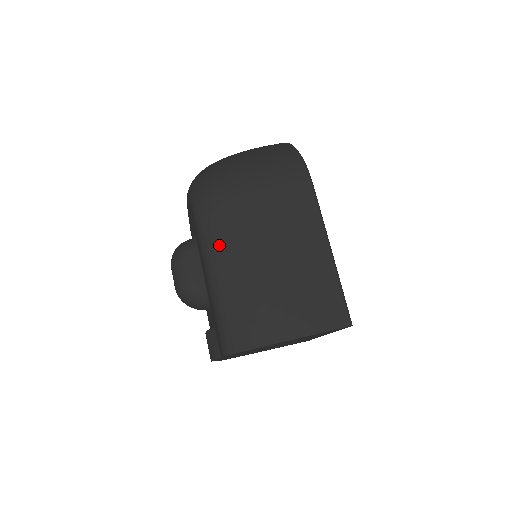
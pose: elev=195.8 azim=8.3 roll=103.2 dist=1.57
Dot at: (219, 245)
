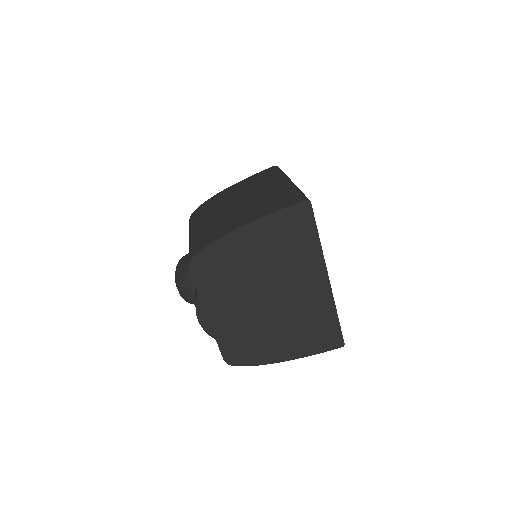
Dot at: (199, 216)
